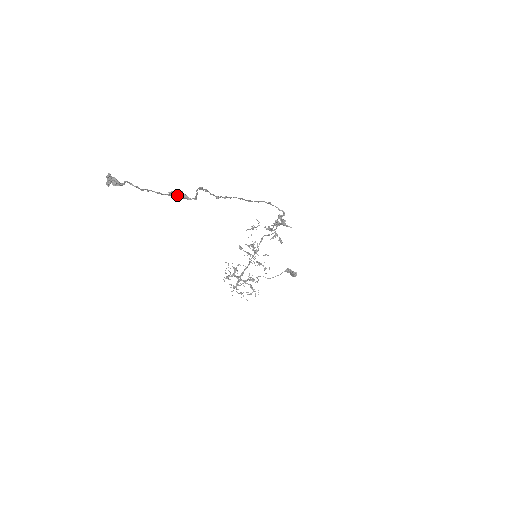
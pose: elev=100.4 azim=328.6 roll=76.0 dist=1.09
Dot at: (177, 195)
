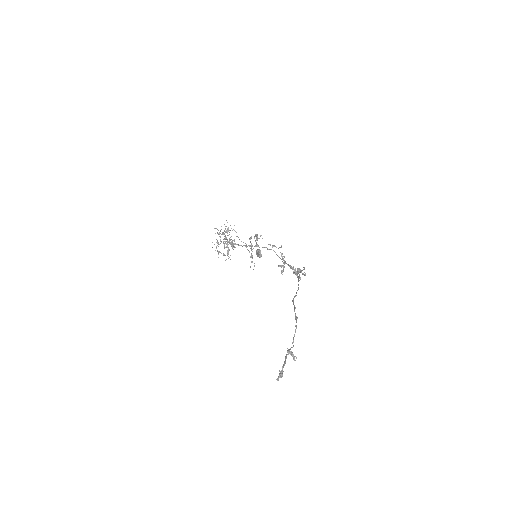
Dot at: (290, 352)
